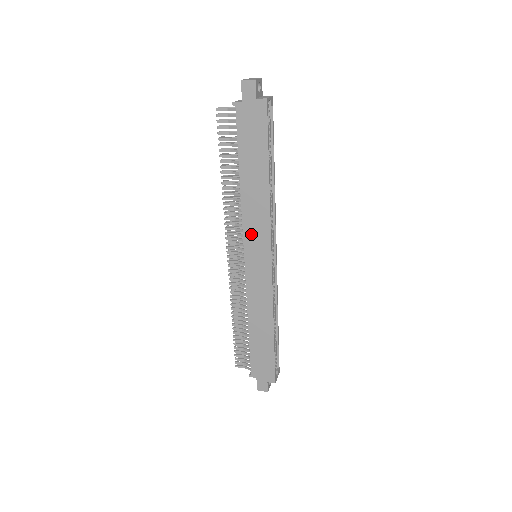
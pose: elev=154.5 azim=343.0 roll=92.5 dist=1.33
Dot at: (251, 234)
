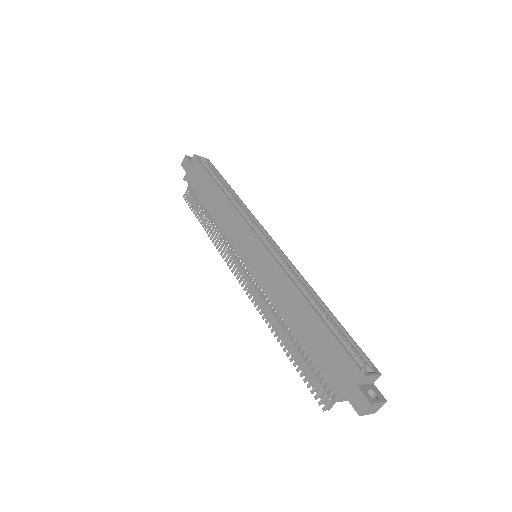
Dot at: (234, 237)
